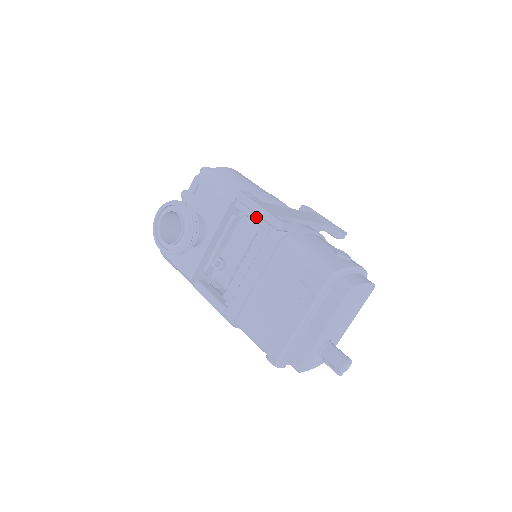
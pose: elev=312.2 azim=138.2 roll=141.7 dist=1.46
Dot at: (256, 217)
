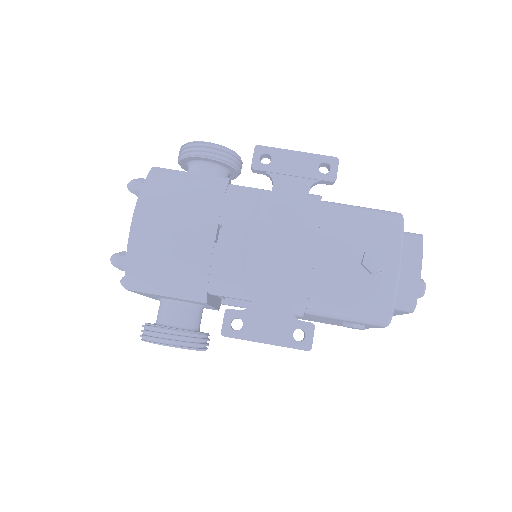
Dot at: occluded
